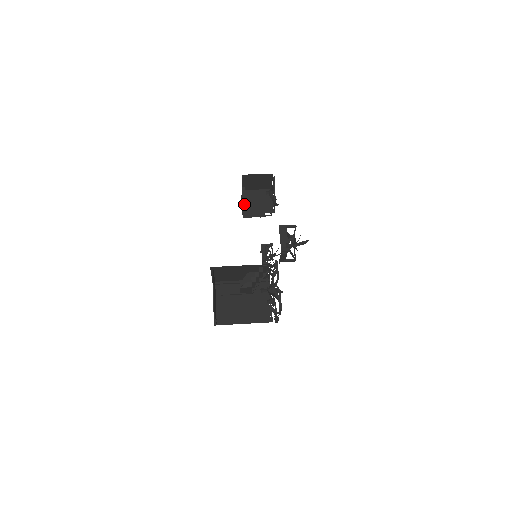
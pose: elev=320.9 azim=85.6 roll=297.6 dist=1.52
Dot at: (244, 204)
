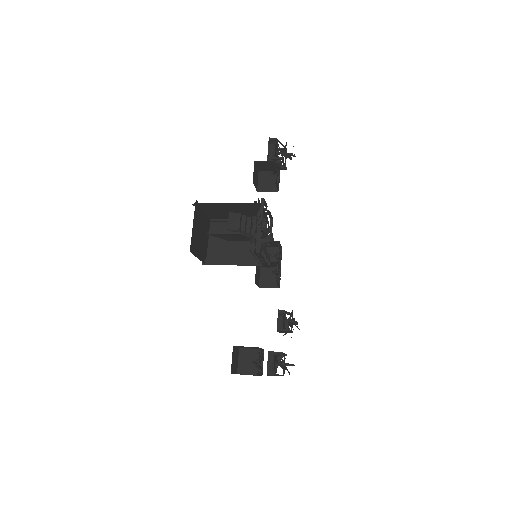
Dot at: occluded
